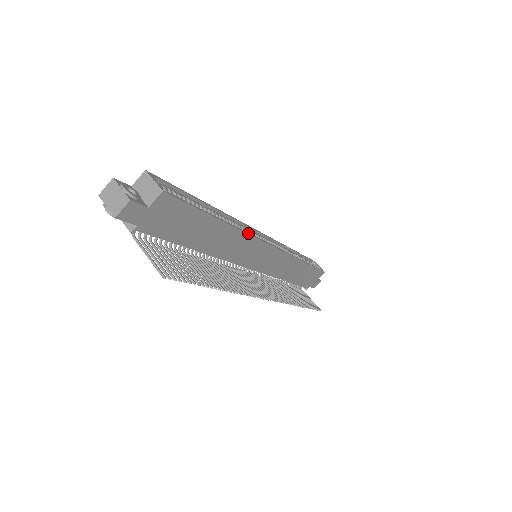
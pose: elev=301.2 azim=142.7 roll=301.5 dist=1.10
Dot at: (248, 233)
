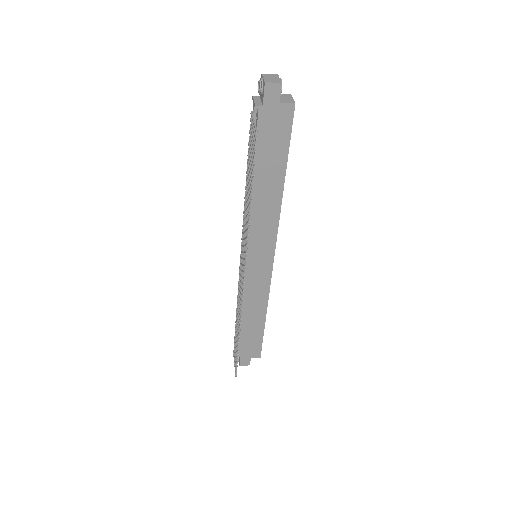
Dot at: occluded
